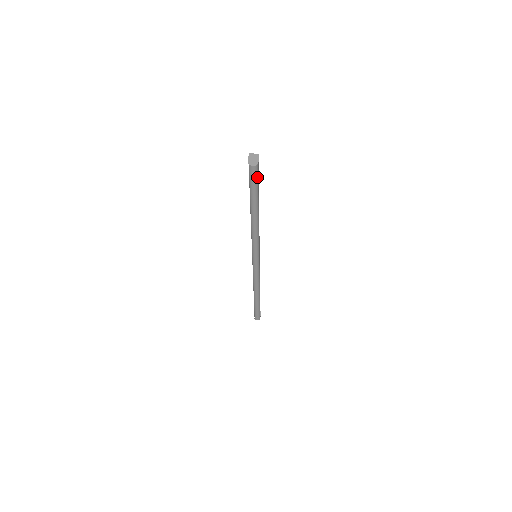
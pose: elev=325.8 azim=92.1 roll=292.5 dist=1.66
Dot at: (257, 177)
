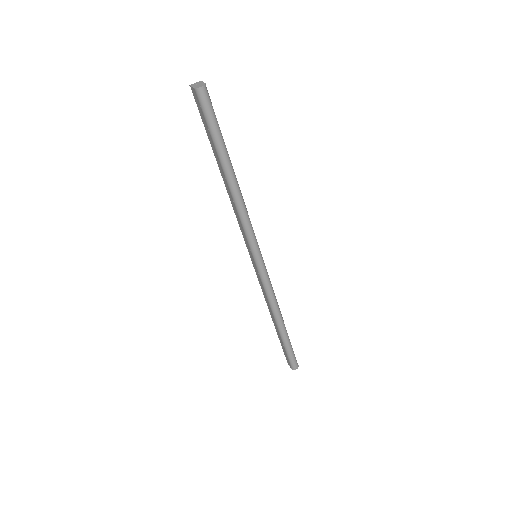
Dot at: (212, 107)
